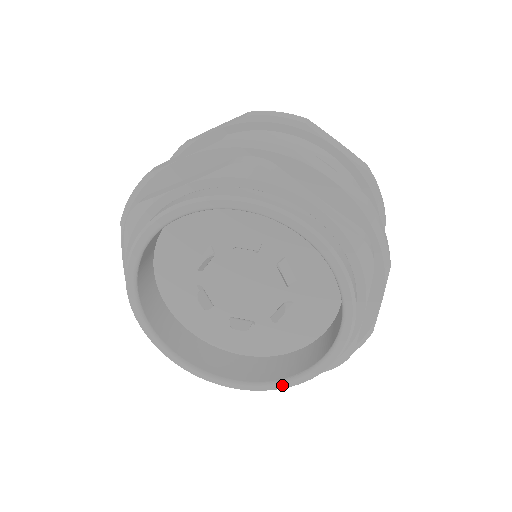
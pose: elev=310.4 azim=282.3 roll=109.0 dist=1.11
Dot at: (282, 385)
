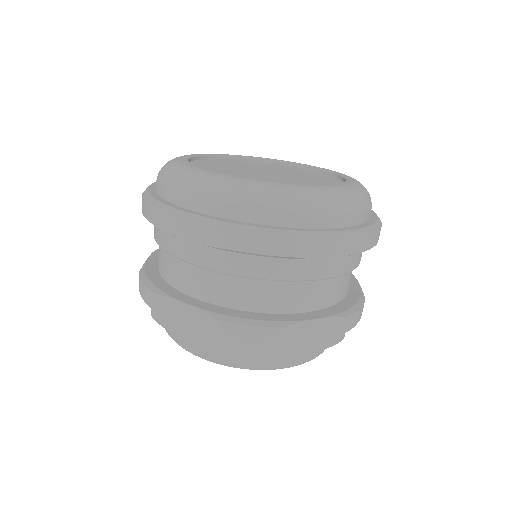
Dot at: occluded
